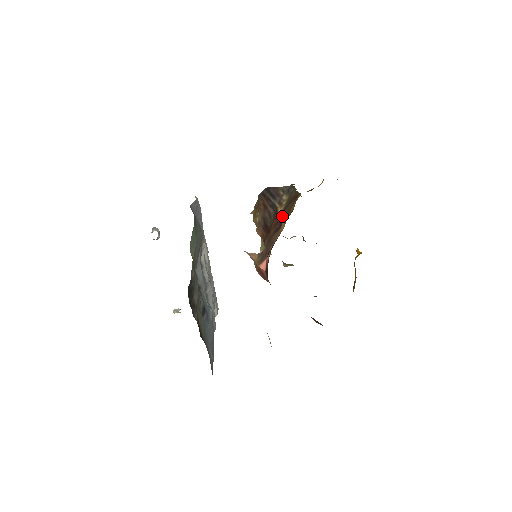
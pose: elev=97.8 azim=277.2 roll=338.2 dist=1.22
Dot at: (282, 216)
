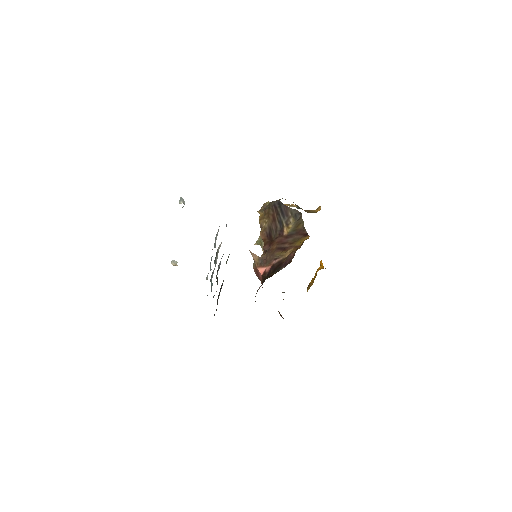
Dot at: (287, 240)
